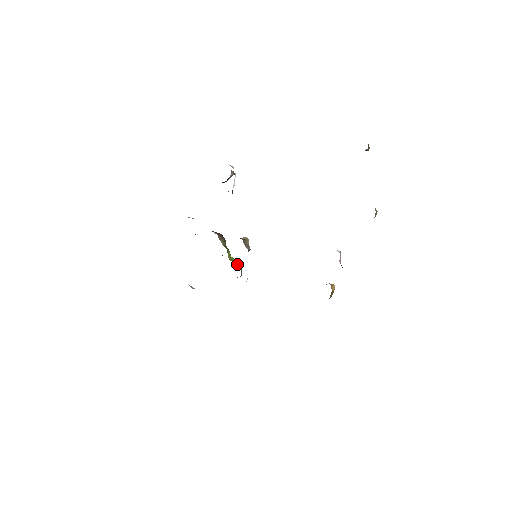
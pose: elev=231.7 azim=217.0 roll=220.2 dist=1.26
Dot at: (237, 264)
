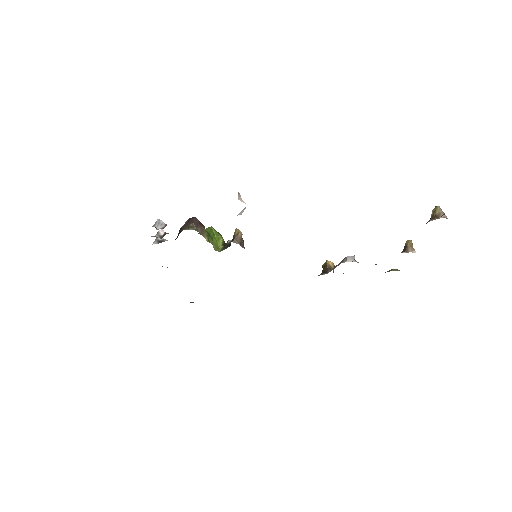
Dot at: (221, 245)
